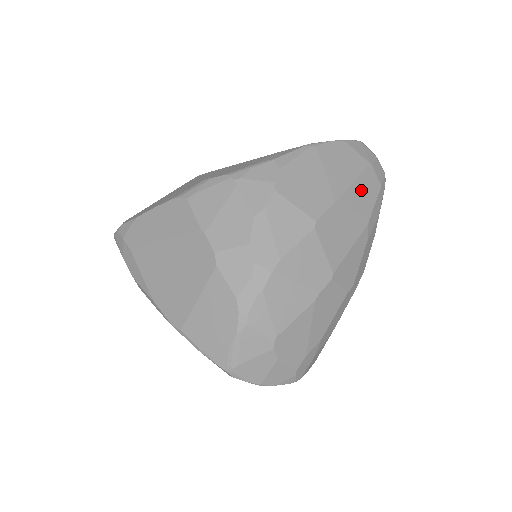
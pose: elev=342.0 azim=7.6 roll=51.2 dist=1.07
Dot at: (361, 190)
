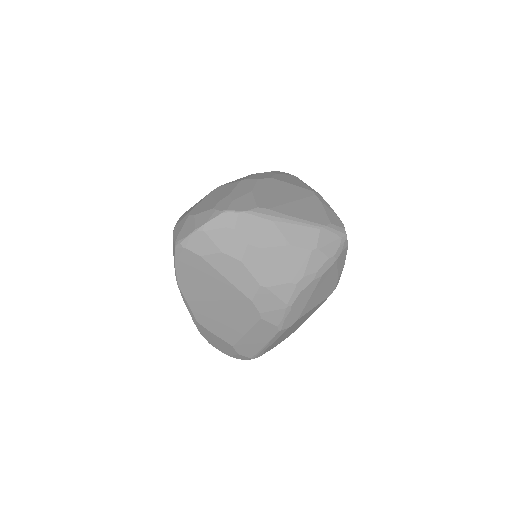
Dot at: occluded
